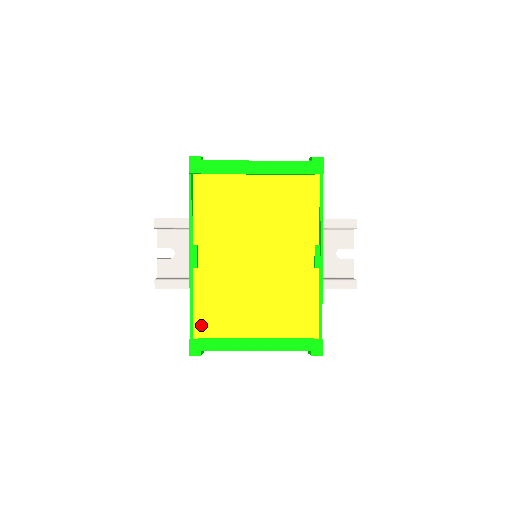
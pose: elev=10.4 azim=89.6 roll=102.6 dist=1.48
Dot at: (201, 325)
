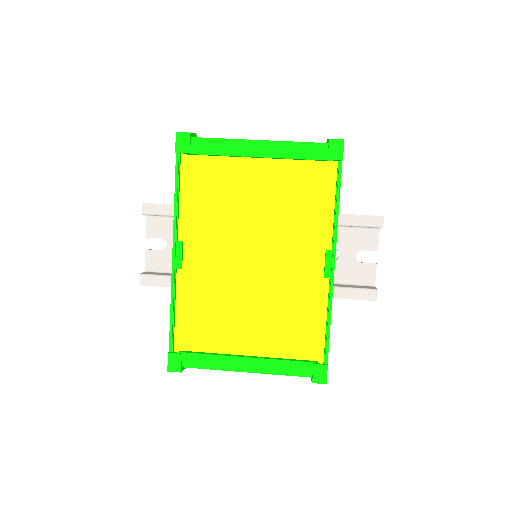
Dot at: (183, 336)
